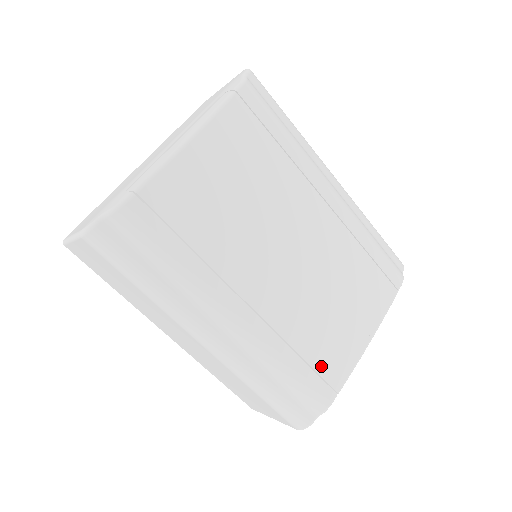
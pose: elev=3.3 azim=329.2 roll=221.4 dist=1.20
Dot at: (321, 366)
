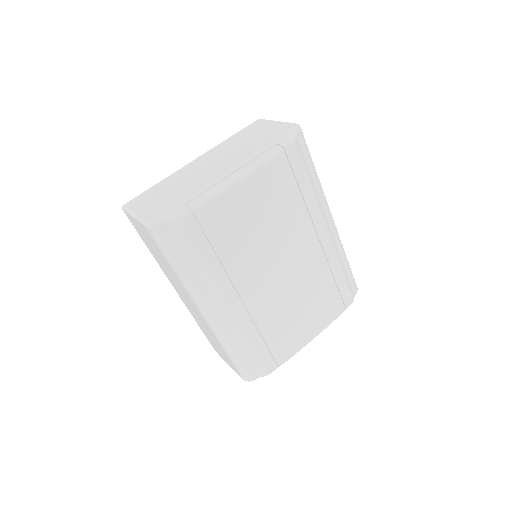
Dot at: (274, 348)
